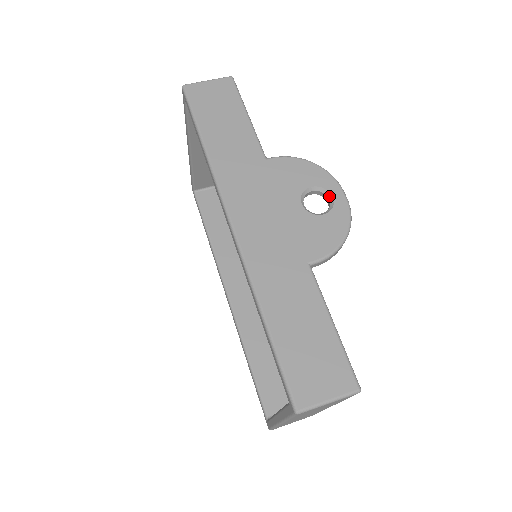
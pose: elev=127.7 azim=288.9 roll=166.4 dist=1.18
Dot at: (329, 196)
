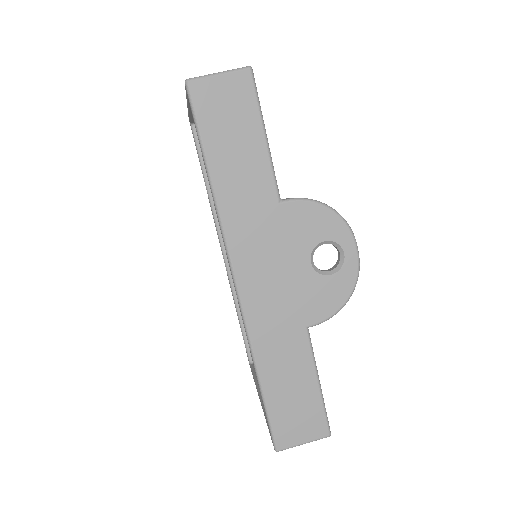
Dot at: (341, 252)
